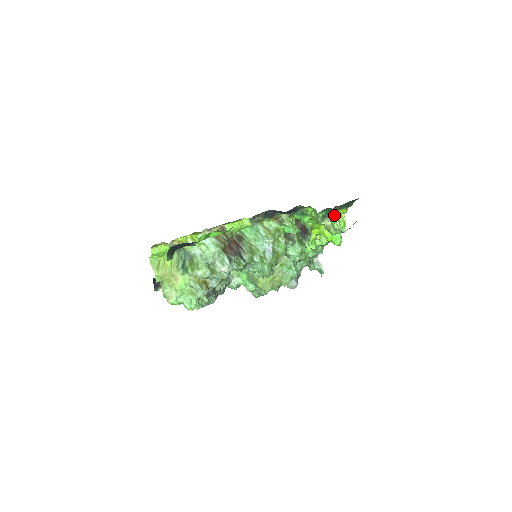
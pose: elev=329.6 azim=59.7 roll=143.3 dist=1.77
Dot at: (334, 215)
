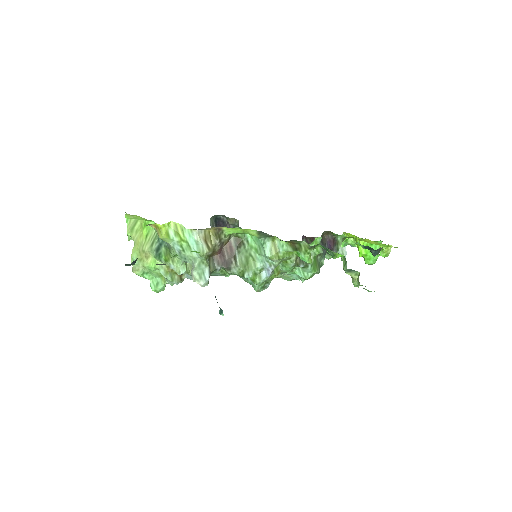
Dot at: (374, 254)
